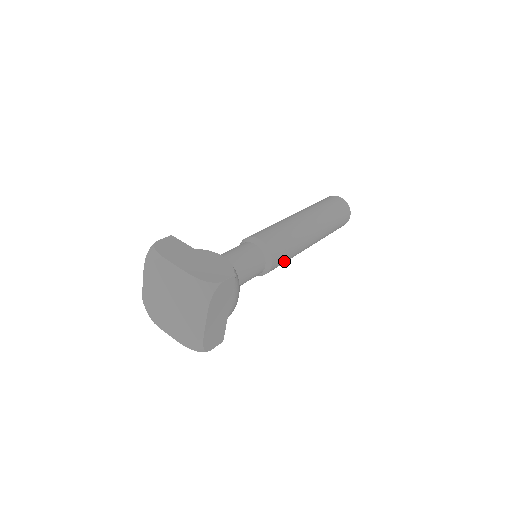
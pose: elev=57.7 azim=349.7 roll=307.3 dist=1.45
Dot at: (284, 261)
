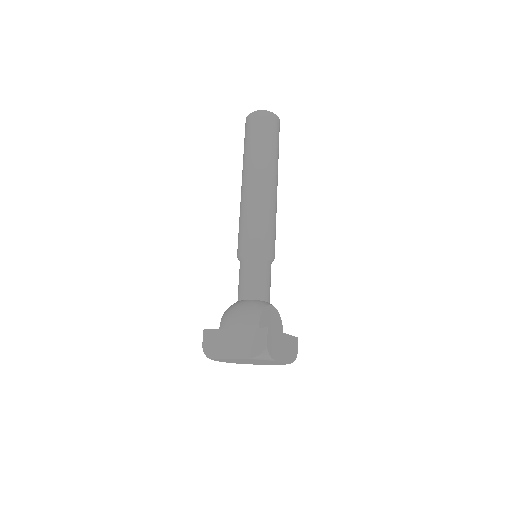
Dot at: occluded
